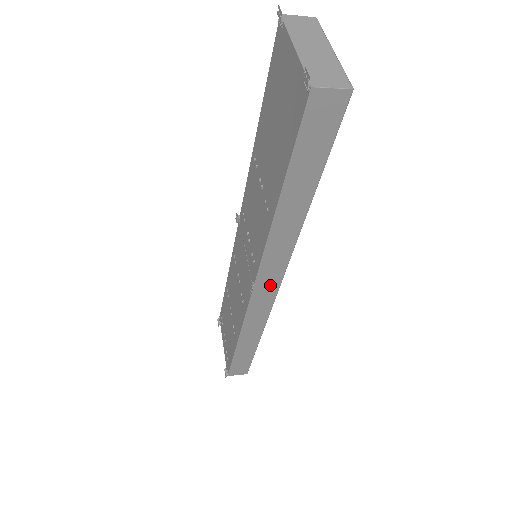
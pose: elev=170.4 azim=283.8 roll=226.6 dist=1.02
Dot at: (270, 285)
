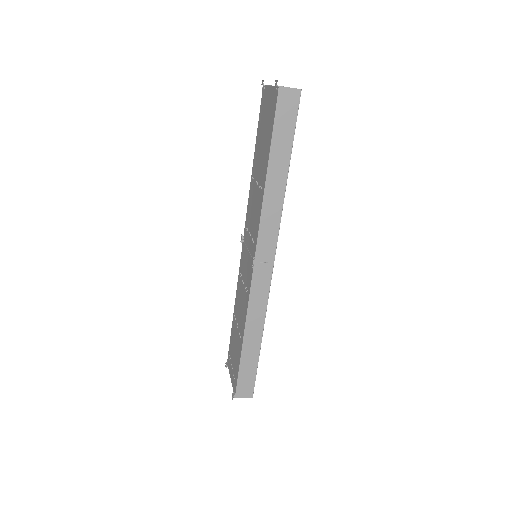
Dot at: (267, 260)
